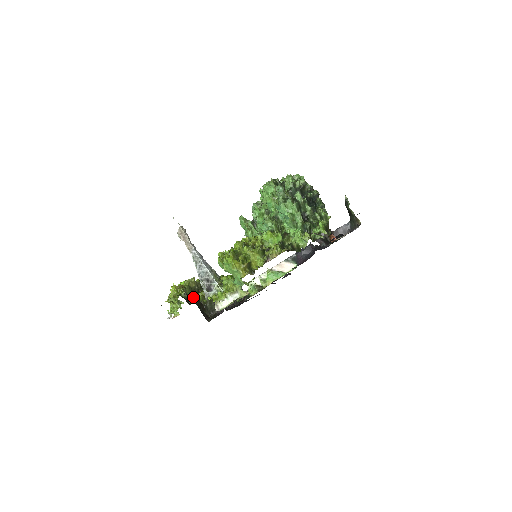
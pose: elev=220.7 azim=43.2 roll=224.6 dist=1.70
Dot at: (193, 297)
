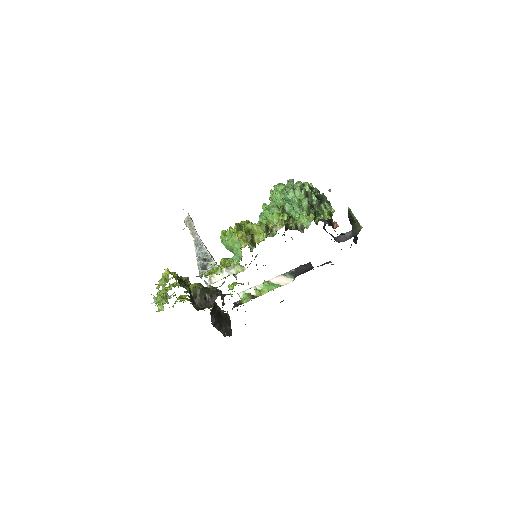
Dot at: (185, 282)
